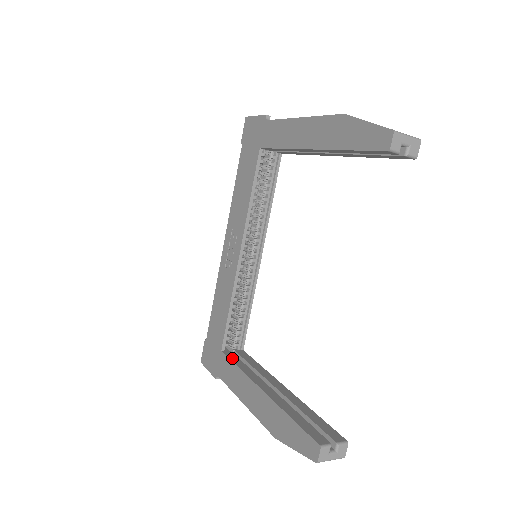
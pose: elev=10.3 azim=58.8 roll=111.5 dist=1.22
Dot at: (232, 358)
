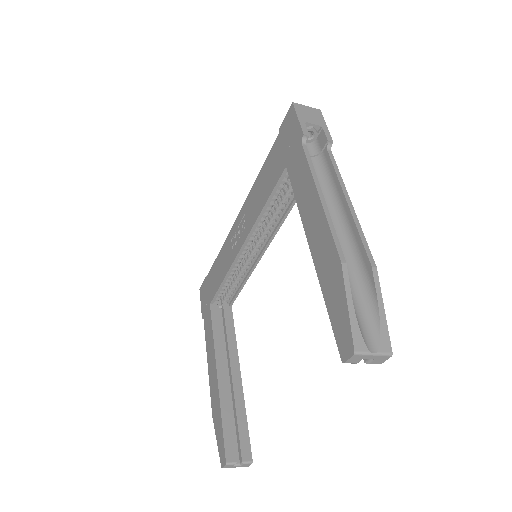
Dot at: (214, 319)
